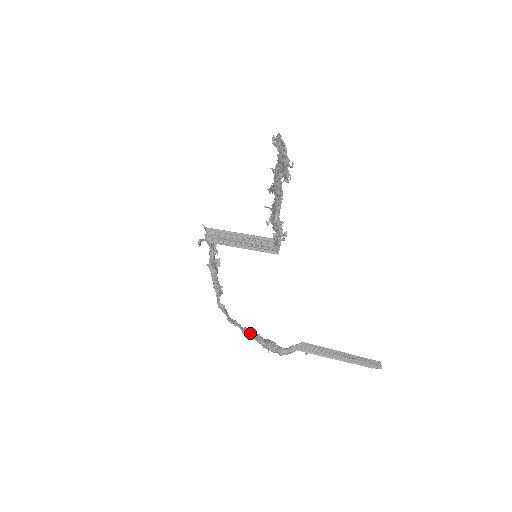
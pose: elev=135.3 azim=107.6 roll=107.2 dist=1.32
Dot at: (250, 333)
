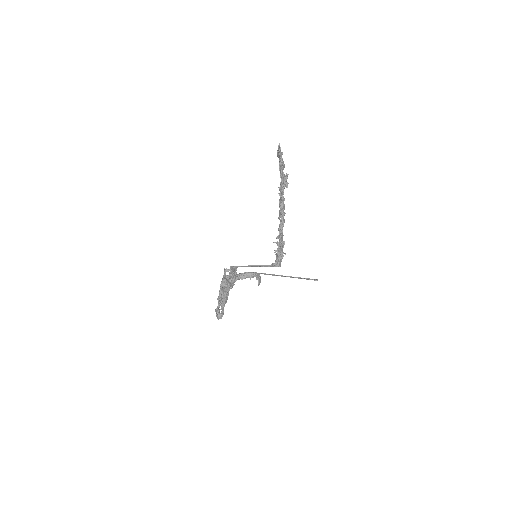
Dot at: (225, 295)
